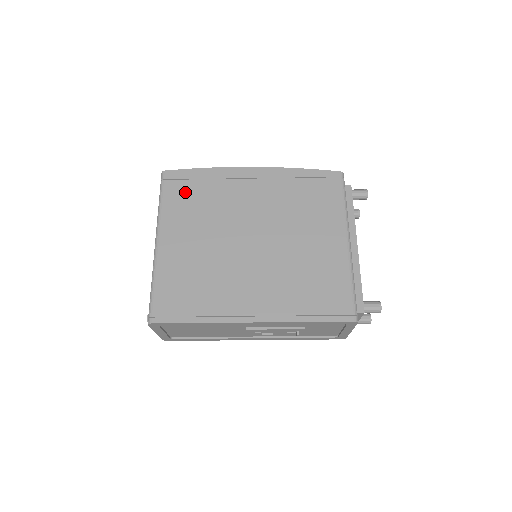
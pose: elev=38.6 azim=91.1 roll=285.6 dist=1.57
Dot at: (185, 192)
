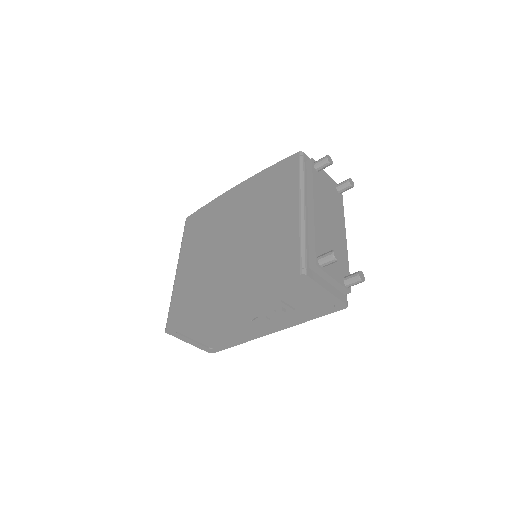
Dot at: (196, 226)
